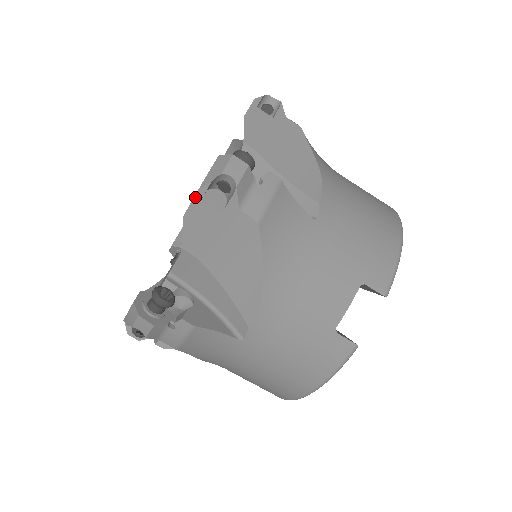
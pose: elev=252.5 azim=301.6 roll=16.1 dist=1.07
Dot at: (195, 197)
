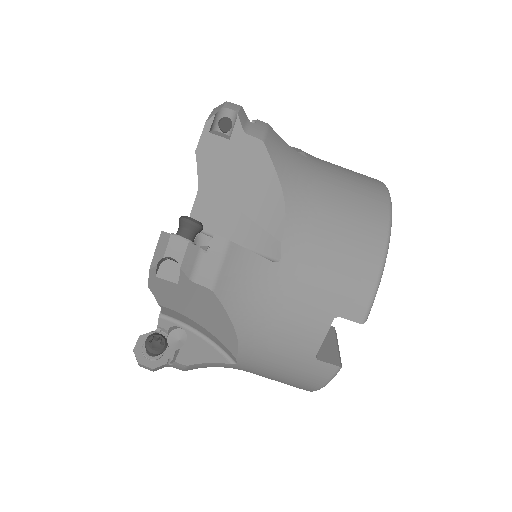
Dot at: (150, 275)
